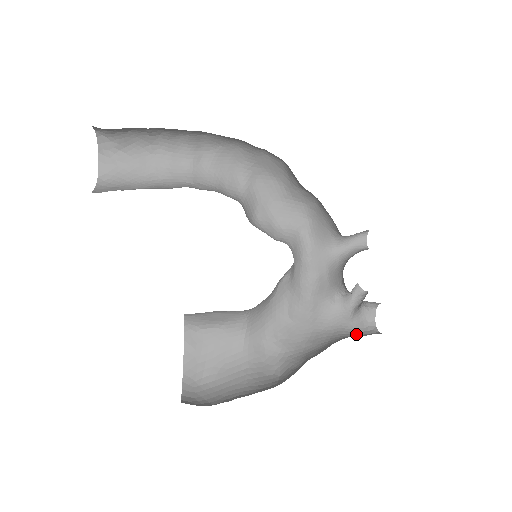
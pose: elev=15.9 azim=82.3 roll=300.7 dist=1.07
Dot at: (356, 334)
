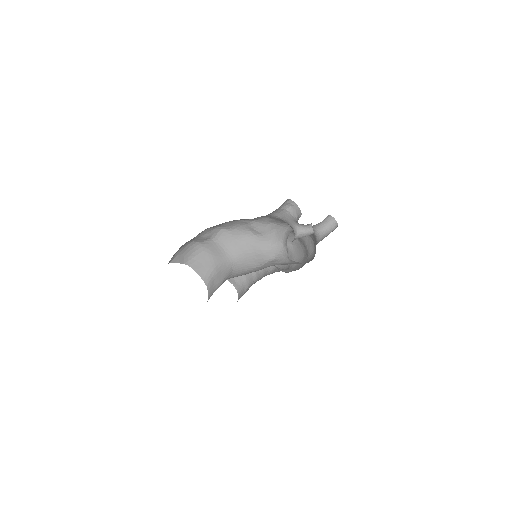
Dot at: occluded
